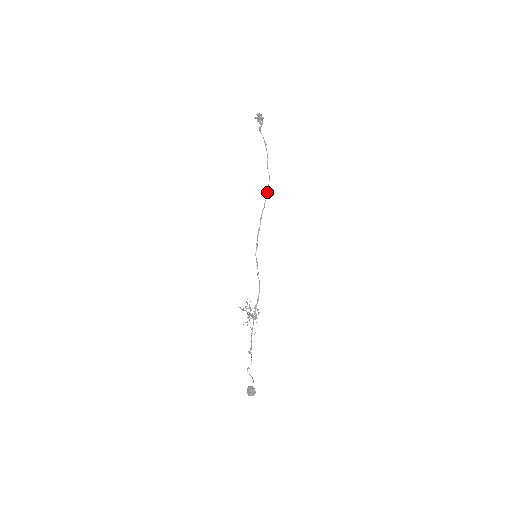
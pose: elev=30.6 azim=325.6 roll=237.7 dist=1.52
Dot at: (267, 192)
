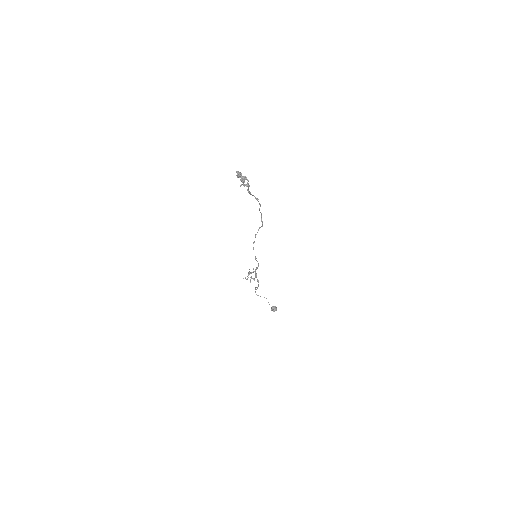
Dot at: (262, 224)
